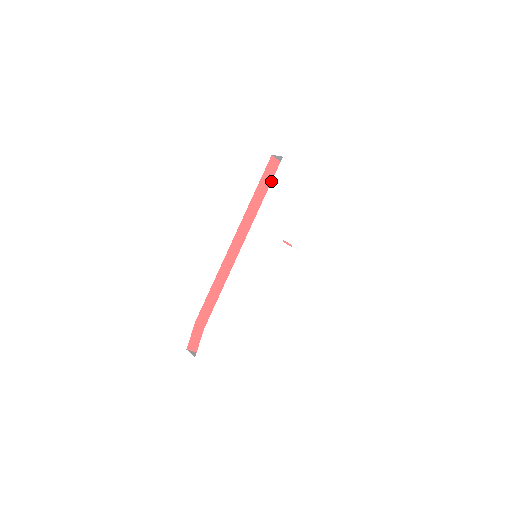
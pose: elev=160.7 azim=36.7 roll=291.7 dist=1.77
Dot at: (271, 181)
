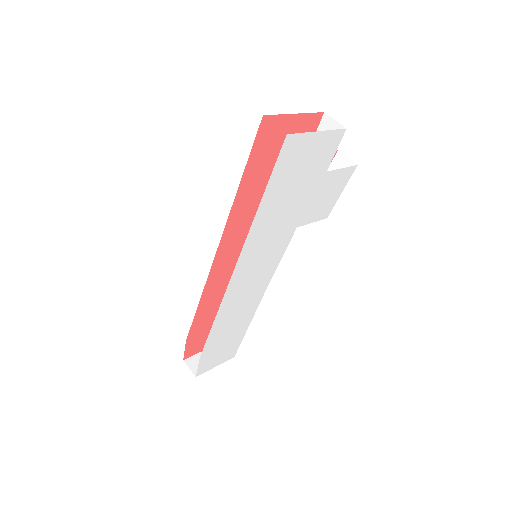
Dot at: (267, 152)
